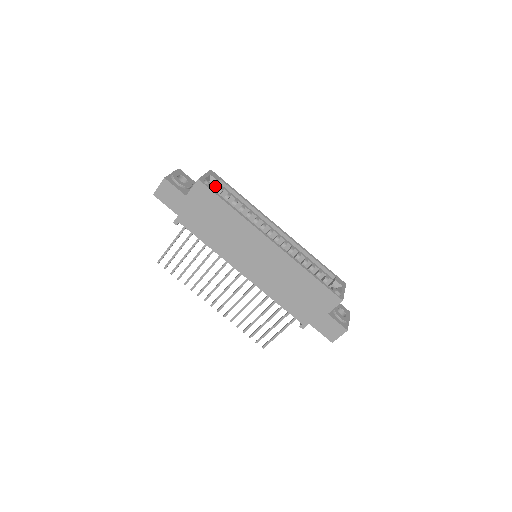
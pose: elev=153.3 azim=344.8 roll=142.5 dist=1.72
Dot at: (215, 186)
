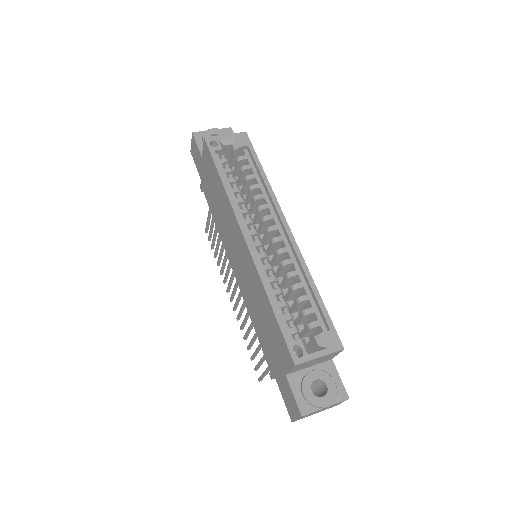
Dot at: (243, 153)
